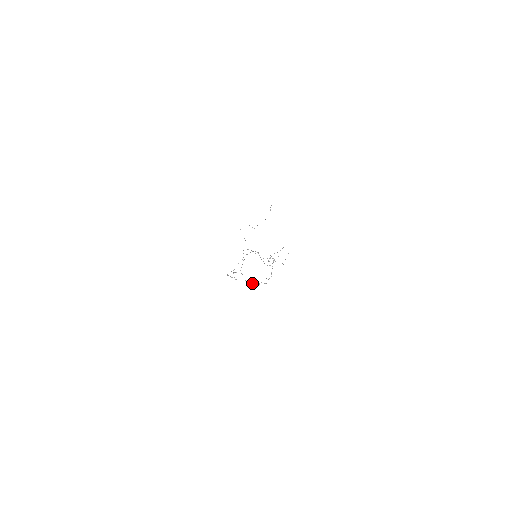
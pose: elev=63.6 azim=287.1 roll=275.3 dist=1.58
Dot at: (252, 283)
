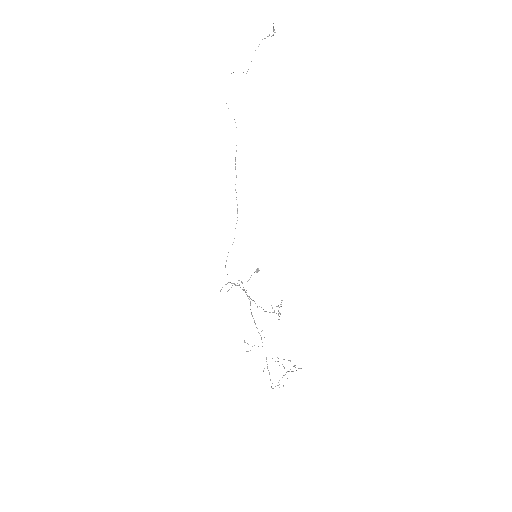
Dot at: occluded
